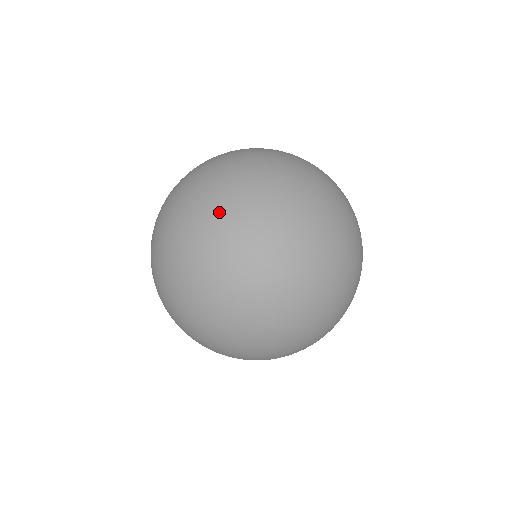
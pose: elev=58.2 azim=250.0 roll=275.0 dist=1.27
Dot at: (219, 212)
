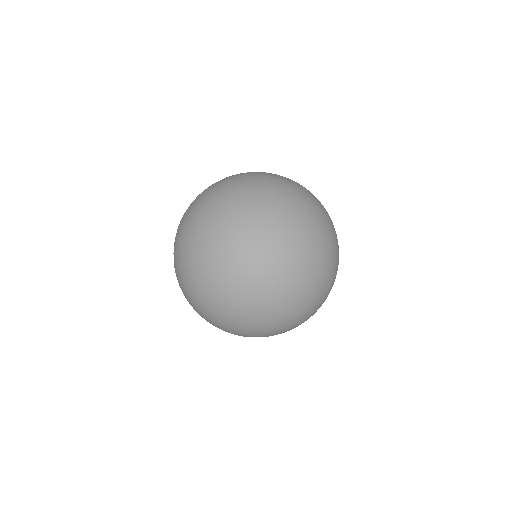
Dot at: (219, 235)
